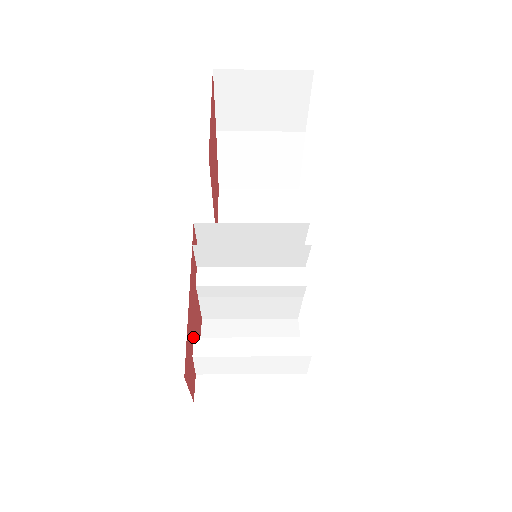
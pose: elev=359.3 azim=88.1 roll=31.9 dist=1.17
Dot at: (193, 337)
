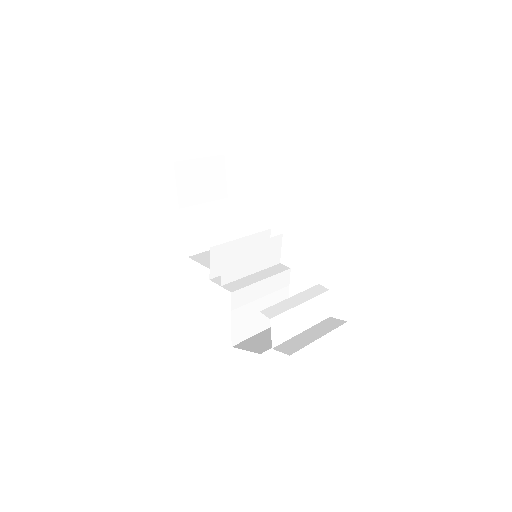
Dot at: occluded
